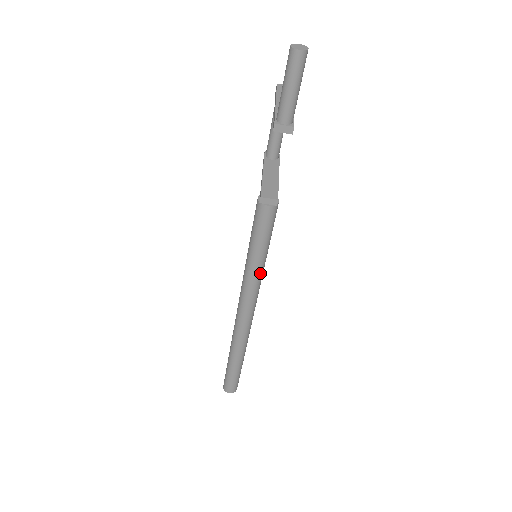
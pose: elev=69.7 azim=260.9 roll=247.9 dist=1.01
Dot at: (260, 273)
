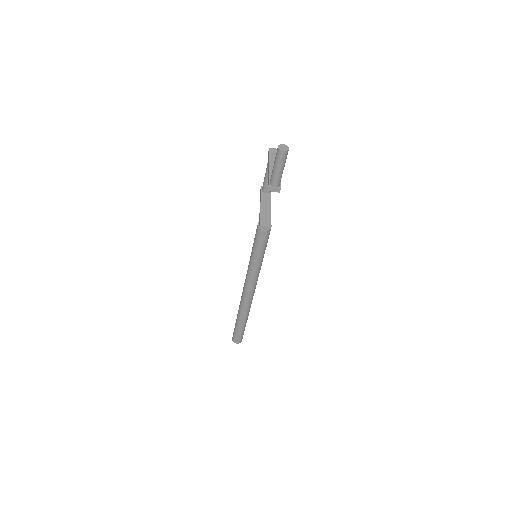
Dot at: (259, 268)
